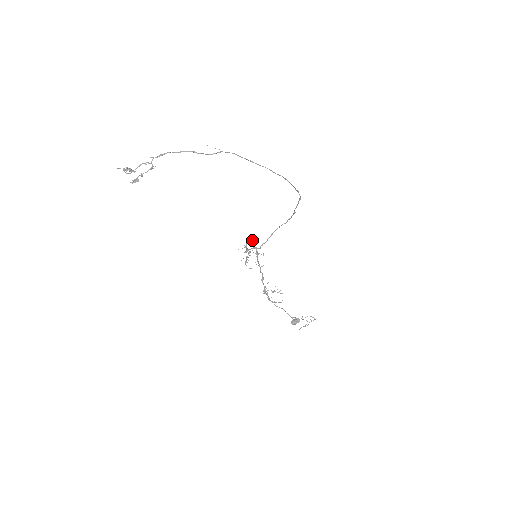
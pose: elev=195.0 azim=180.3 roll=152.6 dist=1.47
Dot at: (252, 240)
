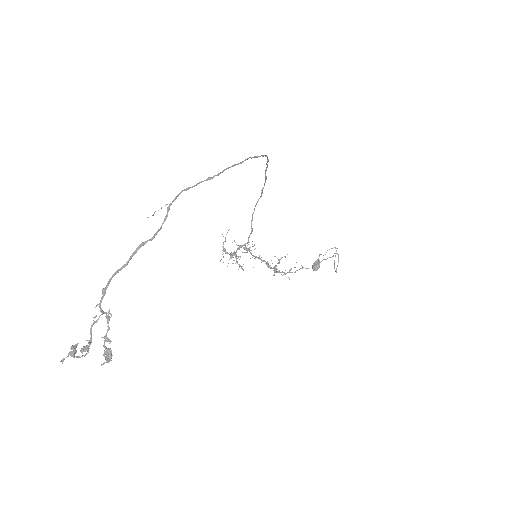
Dot at: (225, 240)
